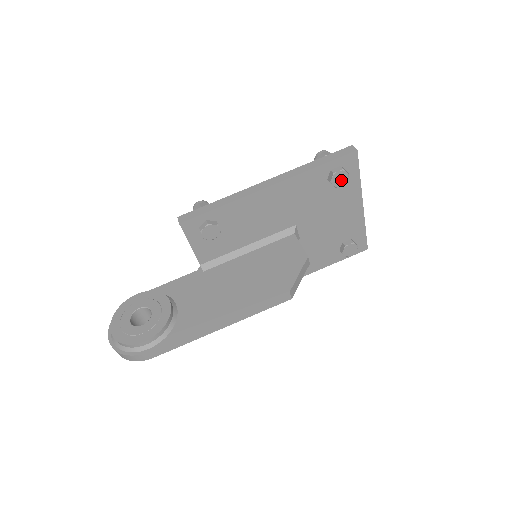
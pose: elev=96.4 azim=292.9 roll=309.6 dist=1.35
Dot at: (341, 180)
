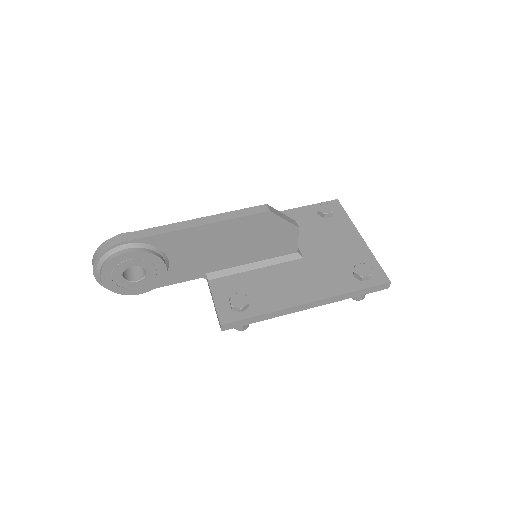
Dot at: (328, 210)
